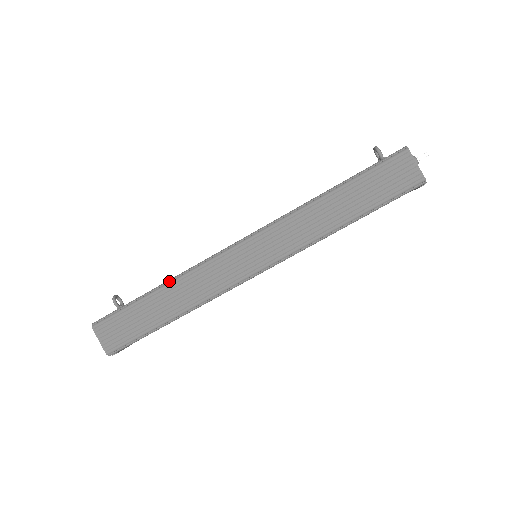
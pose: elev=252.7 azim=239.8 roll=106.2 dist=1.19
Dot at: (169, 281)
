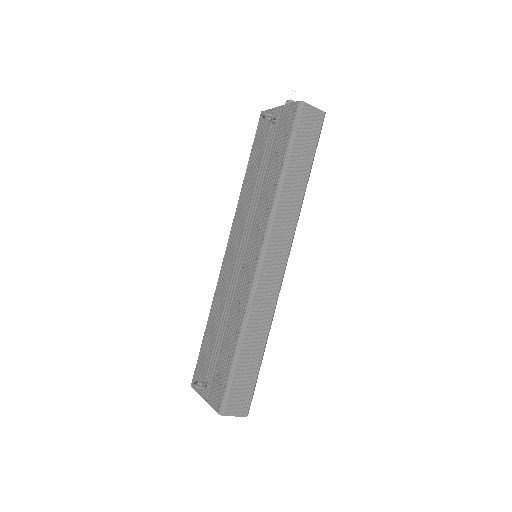
Dot at: (242, 331)
